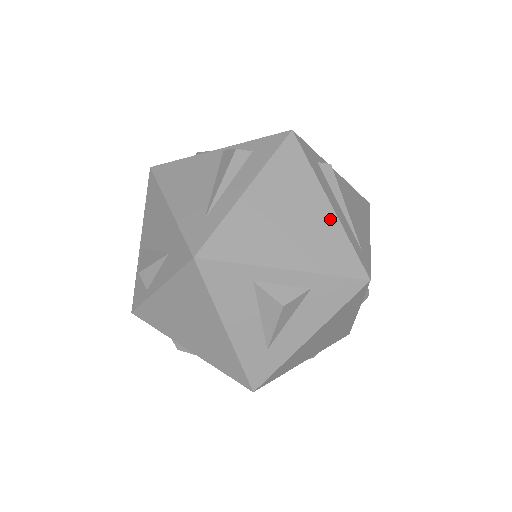
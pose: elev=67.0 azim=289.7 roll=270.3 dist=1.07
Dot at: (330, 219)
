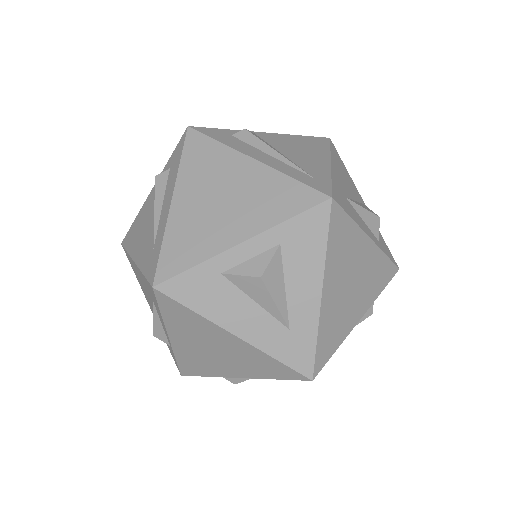
Dot at: (261, 172)
